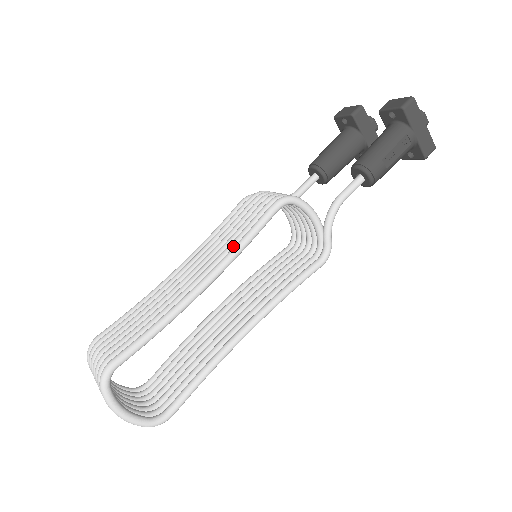
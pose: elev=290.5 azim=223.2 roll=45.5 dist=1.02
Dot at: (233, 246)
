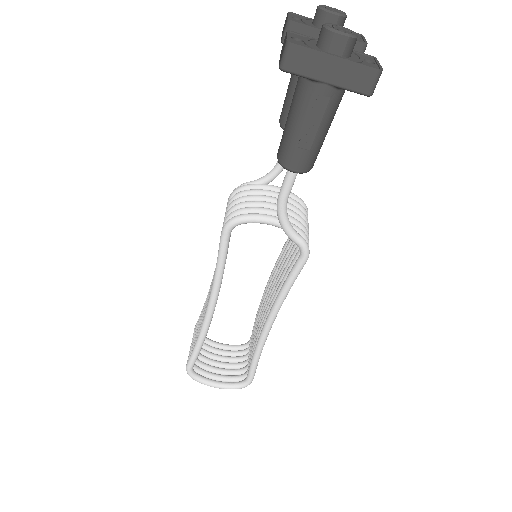
Dot at: occluded
